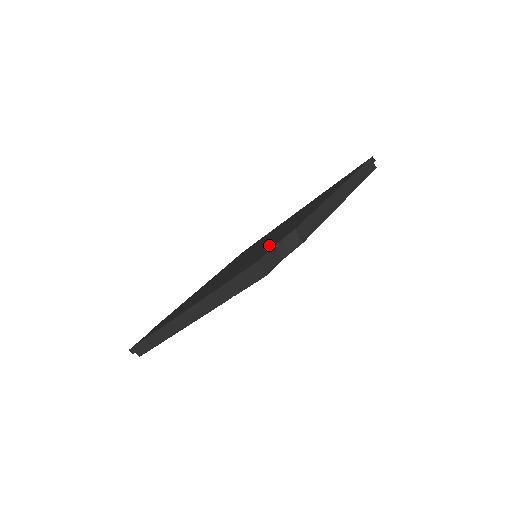
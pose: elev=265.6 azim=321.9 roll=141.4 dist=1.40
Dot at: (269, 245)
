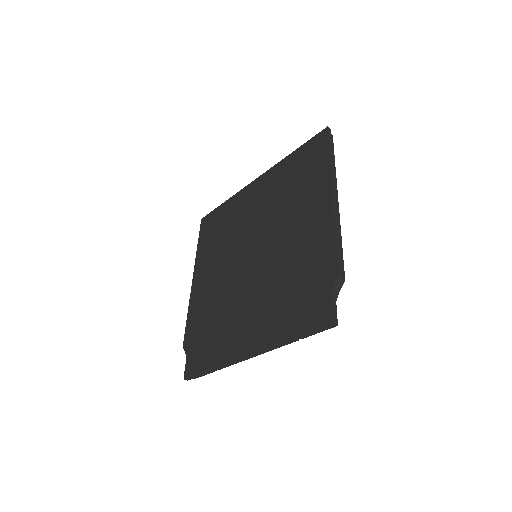
Dot at: (305, 279)
